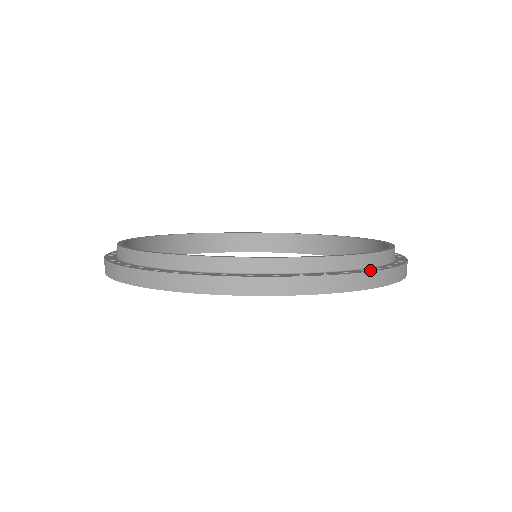
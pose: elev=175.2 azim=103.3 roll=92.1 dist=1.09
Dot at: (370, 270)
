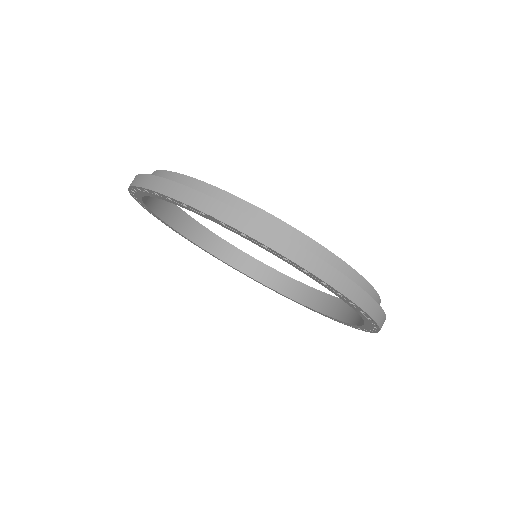
Dot at: occluded
